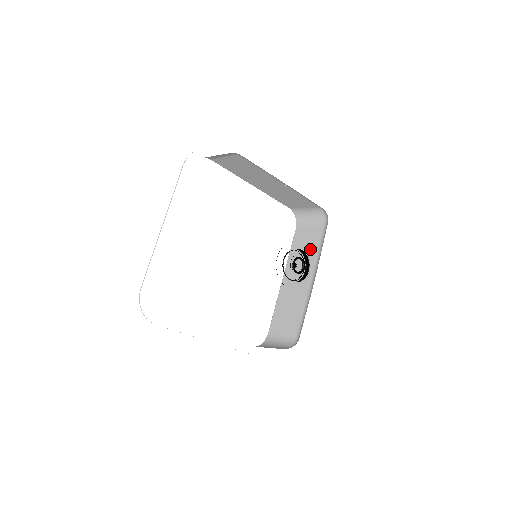
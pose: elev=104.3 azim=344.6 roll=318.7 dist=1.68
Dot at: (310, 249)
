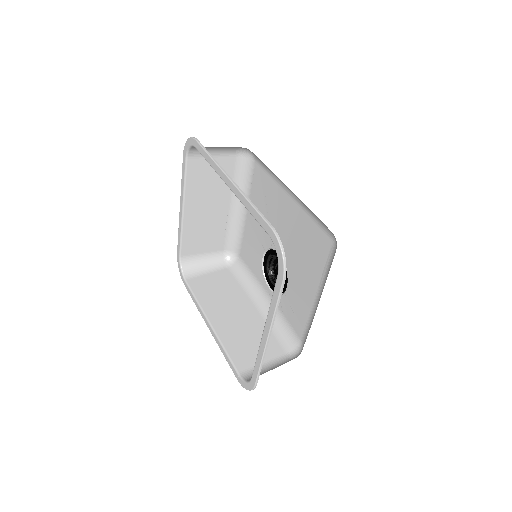
Dot at: (227, 288)
